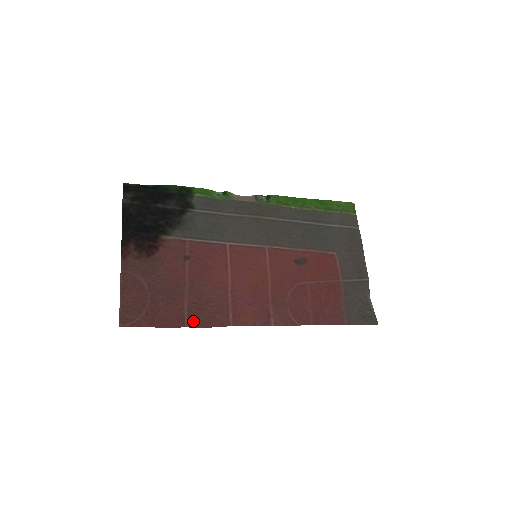
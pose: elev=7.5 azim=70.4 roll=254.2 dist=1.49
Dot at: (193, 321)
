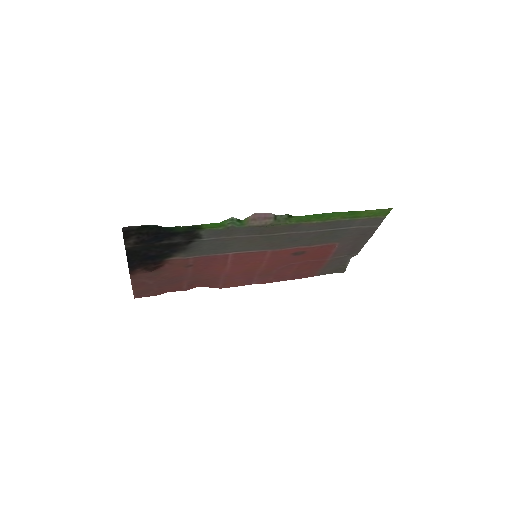
Dot at: (191, 286)
